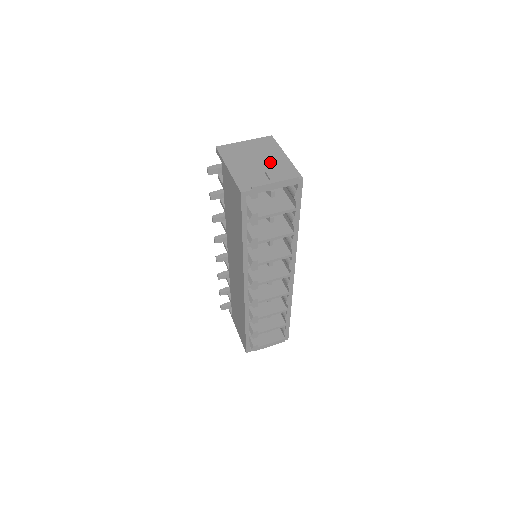
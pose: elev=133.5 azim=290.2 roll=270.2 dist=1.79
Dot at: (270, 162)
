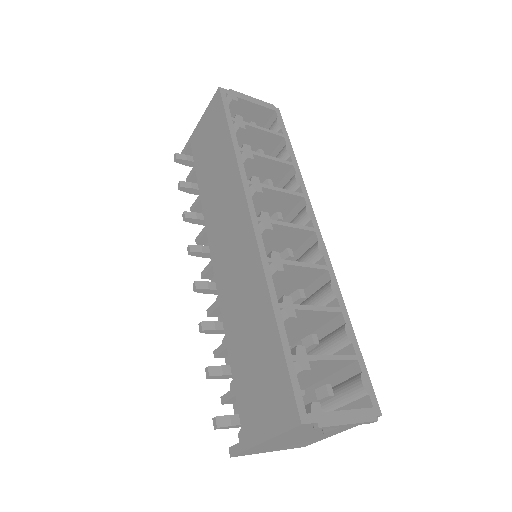
Dot at: occluded
